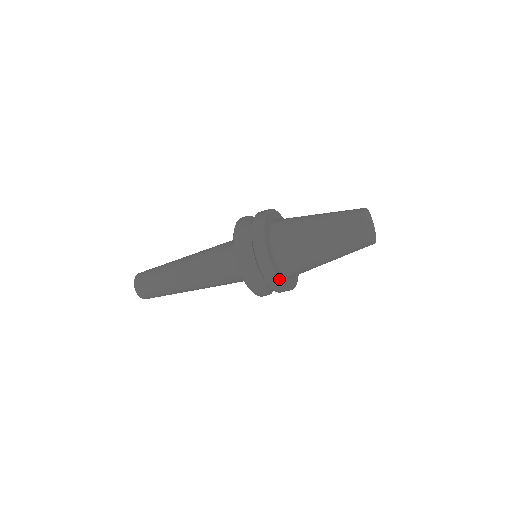
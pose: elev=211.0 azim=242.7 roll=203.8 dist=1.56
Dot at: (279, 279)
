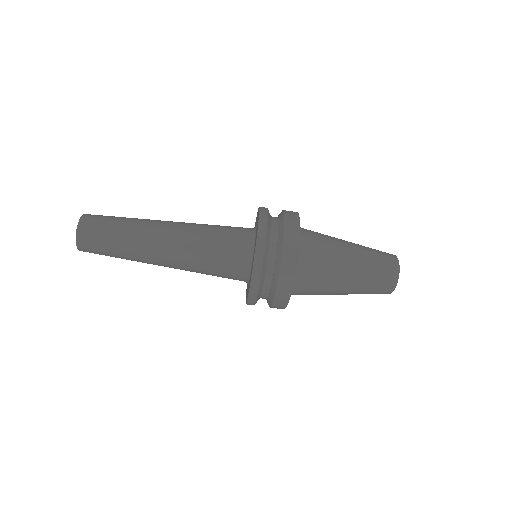
Dot at: (298, 248)
